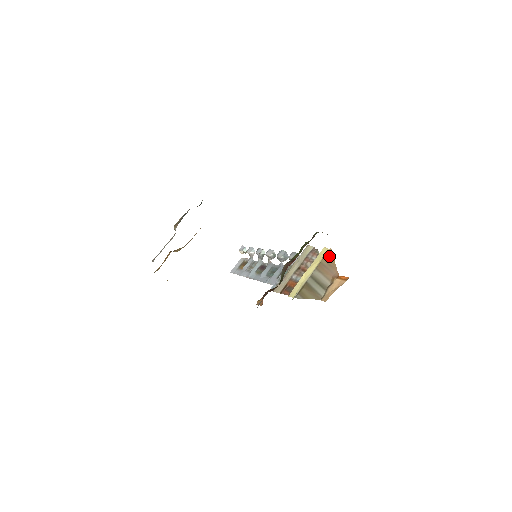
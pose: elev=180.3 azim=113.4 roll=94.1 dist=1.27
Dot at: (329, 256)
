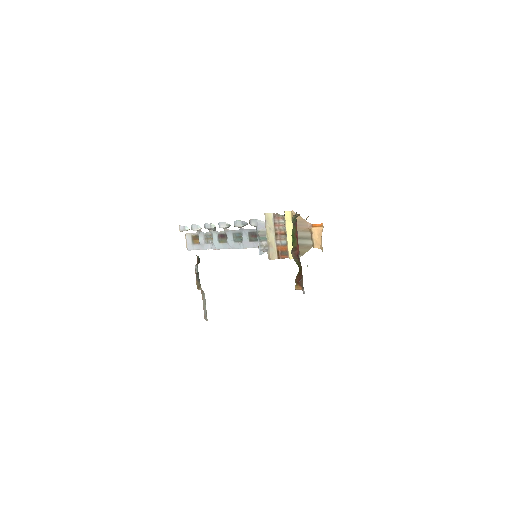
Dot at: occluded
